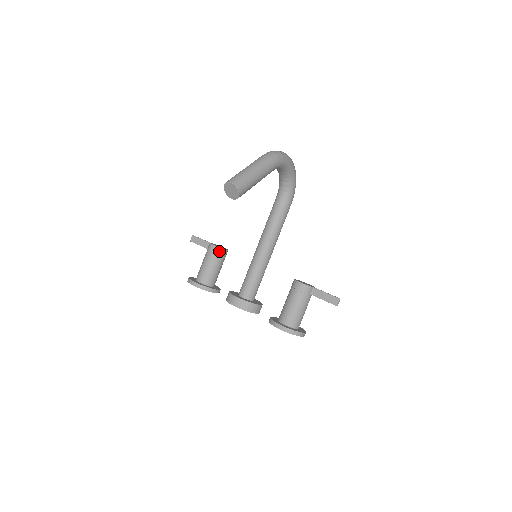
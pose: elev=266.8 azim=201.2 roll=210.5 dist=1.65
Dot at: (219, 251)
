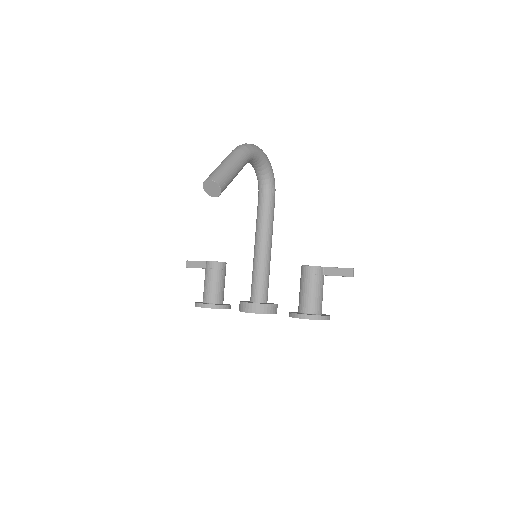
Dot at: (218, 265)
